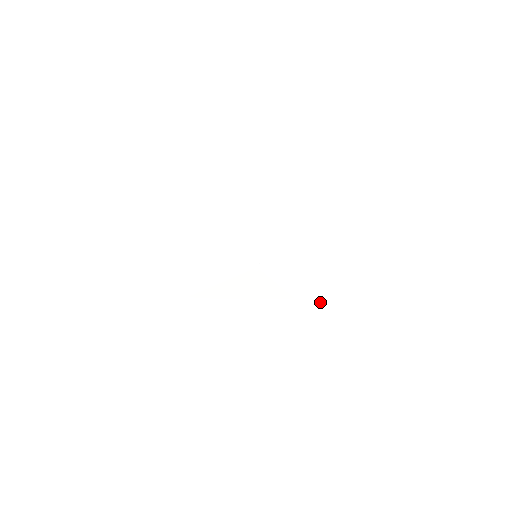
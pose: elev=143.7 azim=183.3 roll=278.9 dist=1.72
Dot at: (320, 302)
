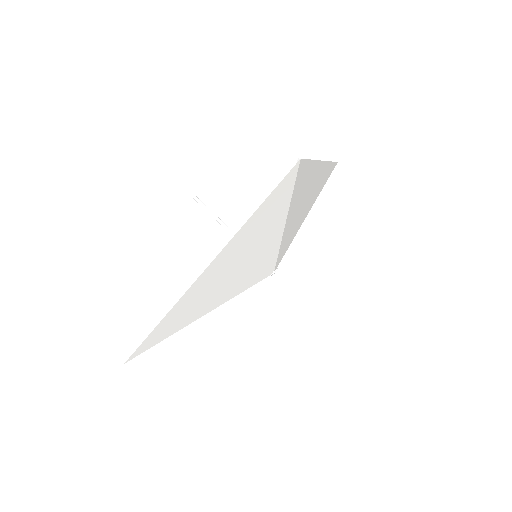
Dot at: (333, 163)
